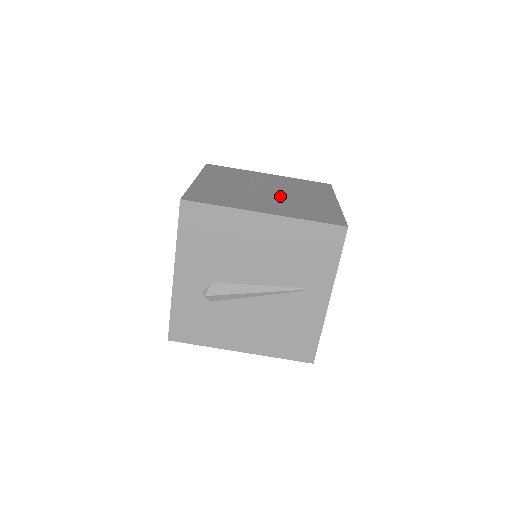
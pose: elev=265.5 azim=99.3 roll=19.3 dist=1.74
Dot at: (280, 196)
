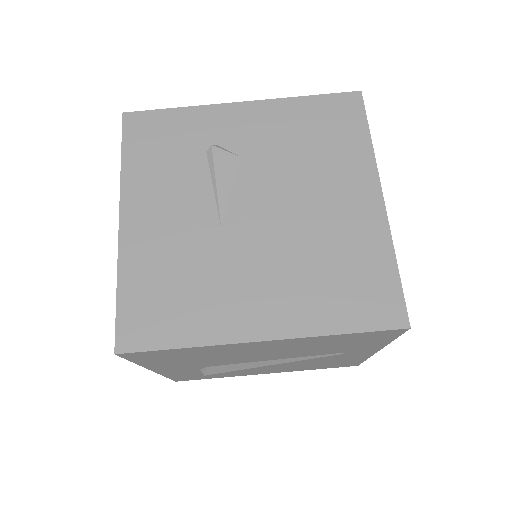
Dot at: (277, 228)
